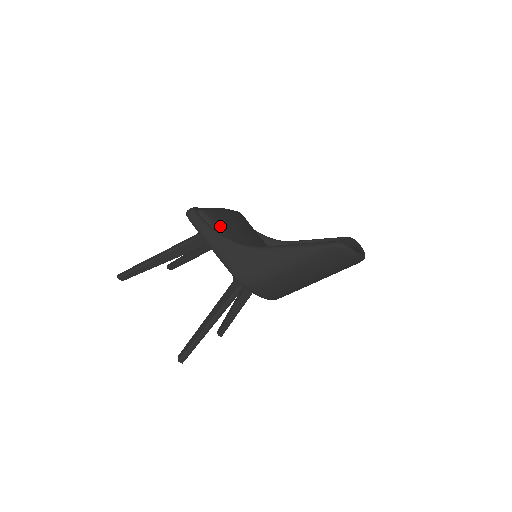
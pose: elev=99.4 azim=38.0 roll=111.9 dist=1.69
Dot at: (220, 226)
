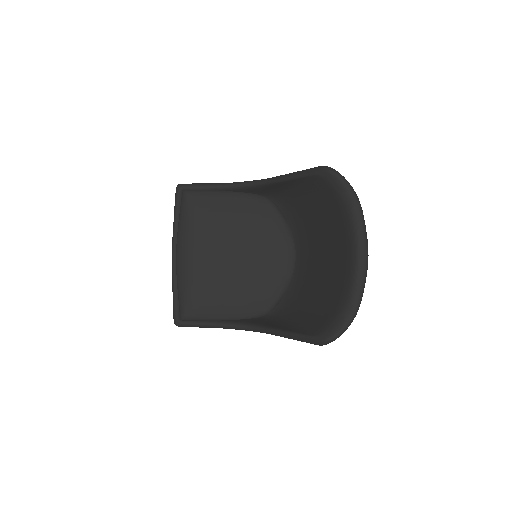
Dot at: (209, 314)
